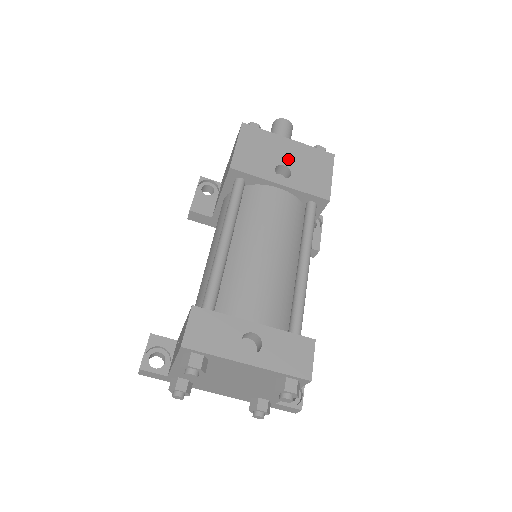
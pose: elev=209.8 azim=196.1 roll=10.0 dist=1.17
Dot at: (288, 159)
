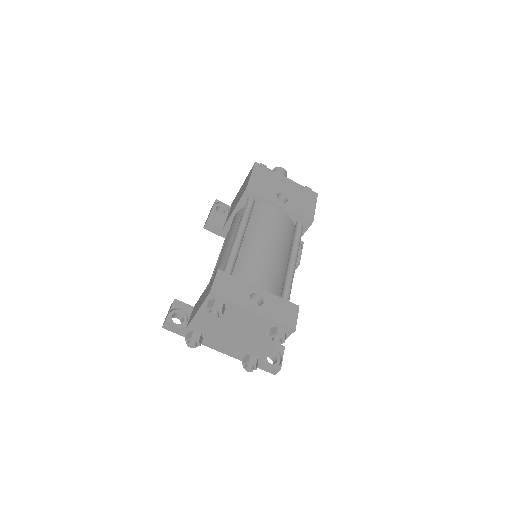
Dot at: (286, 191)
